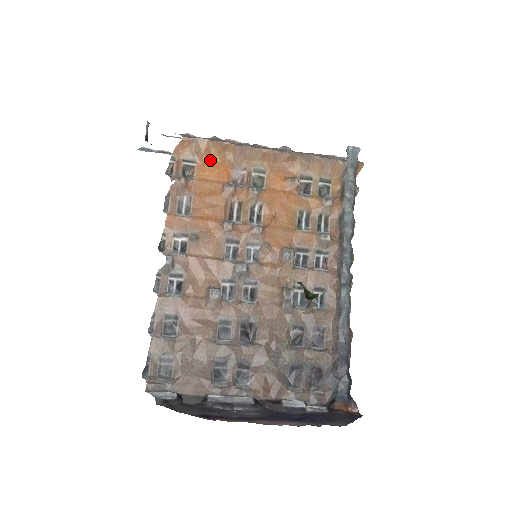
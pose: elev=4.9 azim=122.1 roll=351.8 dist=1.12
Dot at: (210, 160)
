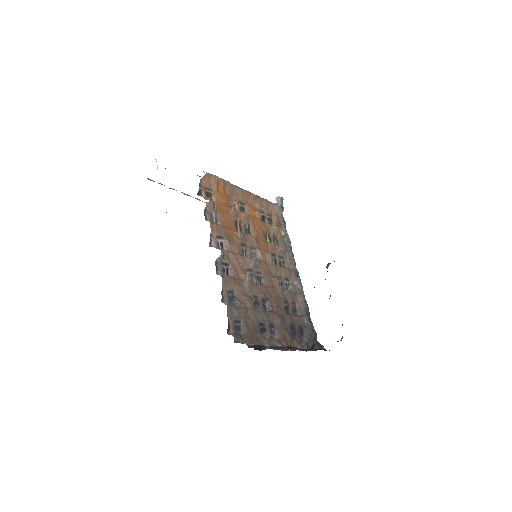
Dot at: (219, 191)
